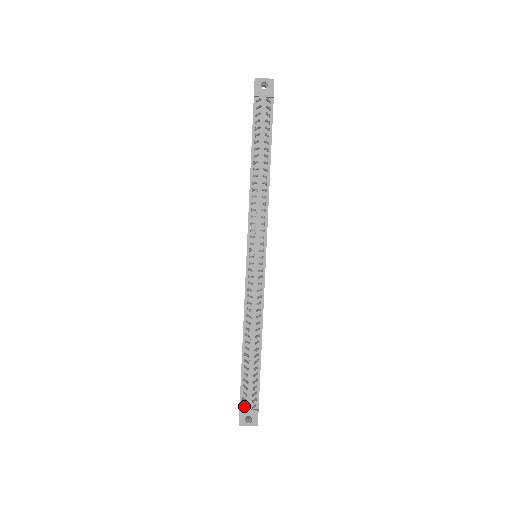
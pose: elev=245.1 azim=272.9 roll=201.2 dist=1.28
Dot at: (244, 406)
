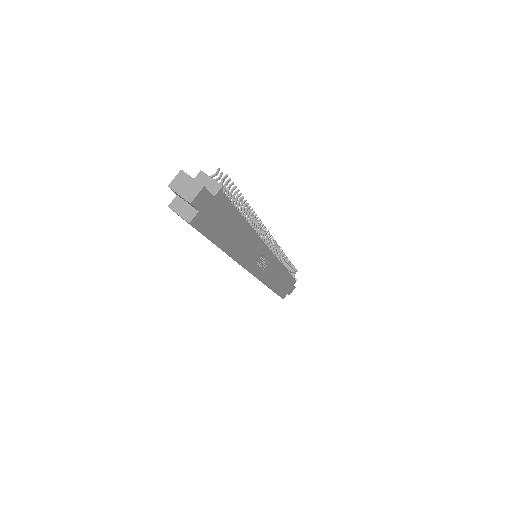
Dot at: (212, 176)
